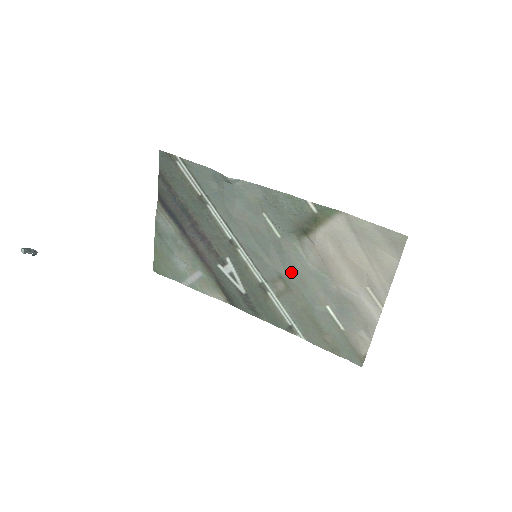
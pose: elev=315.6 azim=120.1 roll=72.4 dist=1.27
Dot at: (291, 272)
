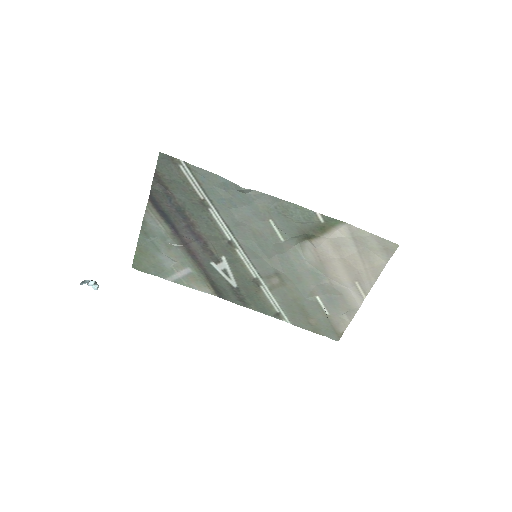
Dot at: (288, 270)
